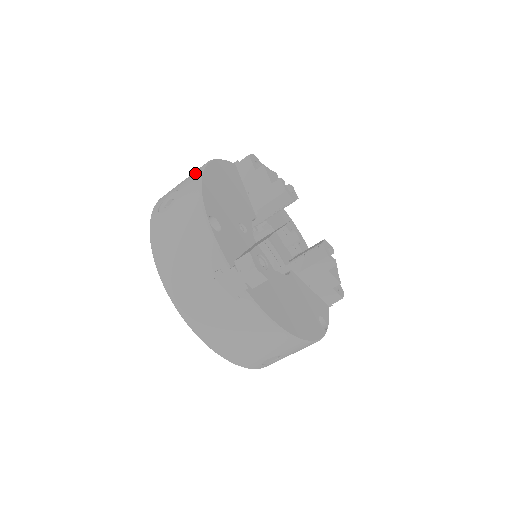
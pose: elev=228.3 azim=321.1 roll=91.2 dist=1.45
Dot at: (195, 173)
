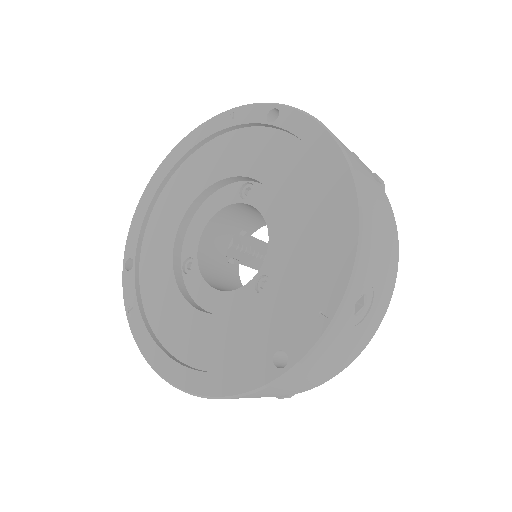
Dot at: occluded
